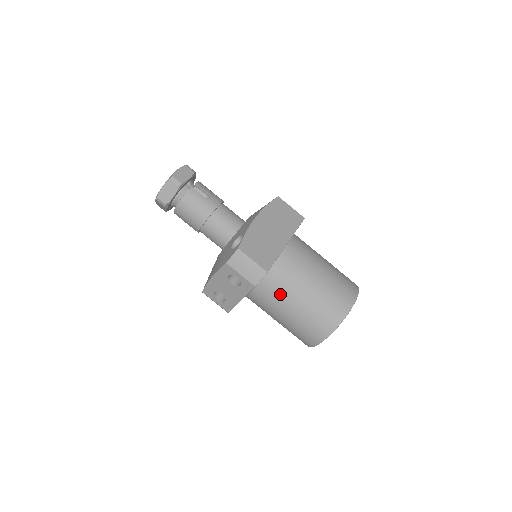
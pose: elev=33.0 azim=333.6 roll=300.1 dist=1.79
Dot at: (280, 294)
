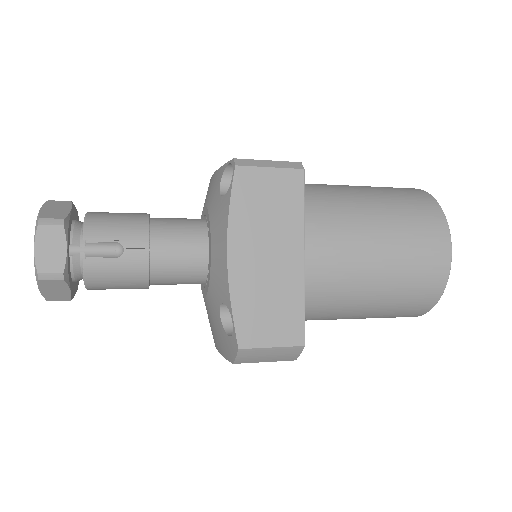
Dot at: (330, 316)
